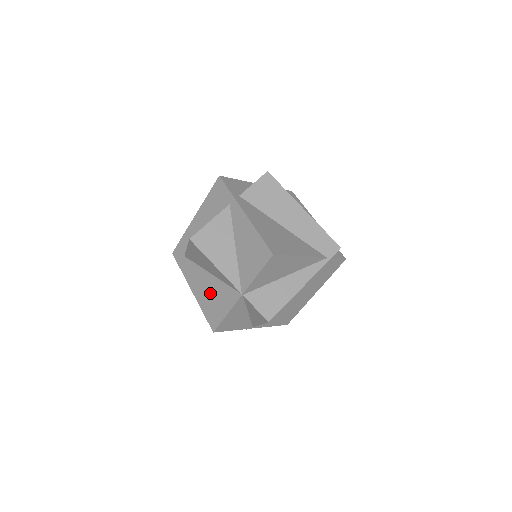
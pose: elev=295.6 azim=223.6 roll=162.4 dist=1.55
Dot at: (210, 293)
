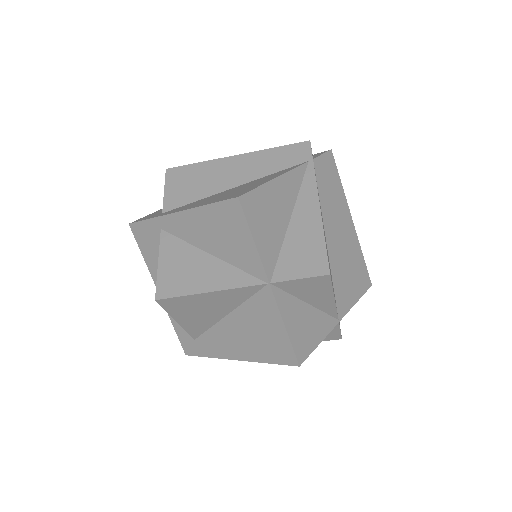
Dot at: (249, 334)
